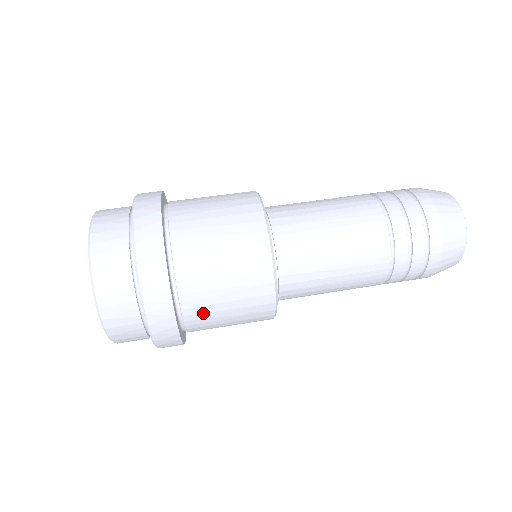
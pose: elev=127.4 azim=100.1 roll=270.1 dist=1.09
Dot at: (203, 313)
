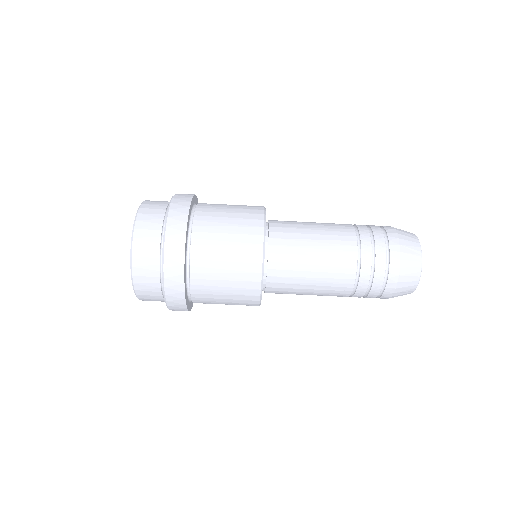
Dot at: (206, 298)
